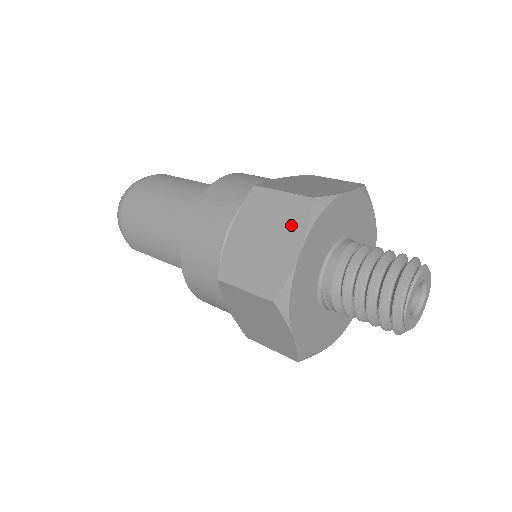
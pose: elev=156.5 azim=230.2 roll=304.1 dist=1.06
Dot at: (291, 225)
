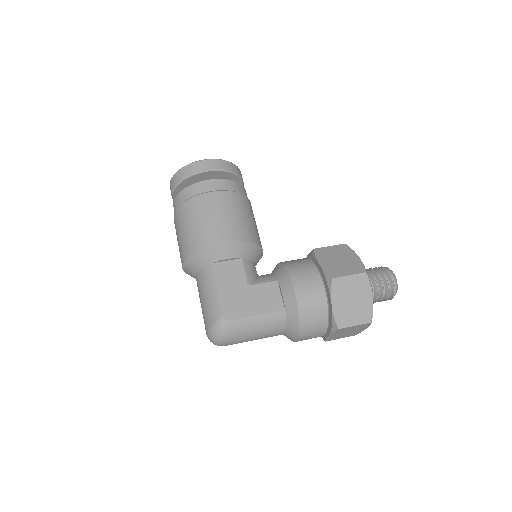
Dot at: (362, 328)
